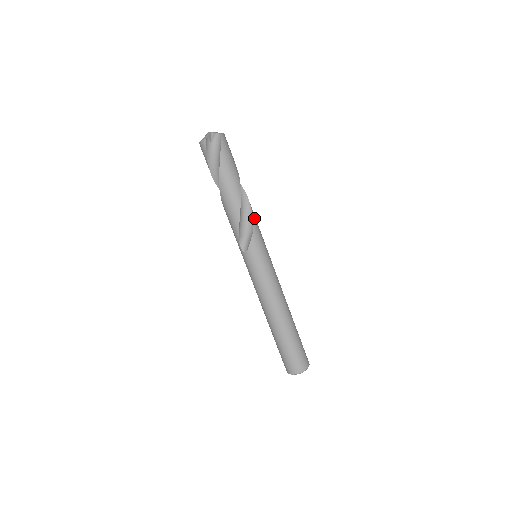
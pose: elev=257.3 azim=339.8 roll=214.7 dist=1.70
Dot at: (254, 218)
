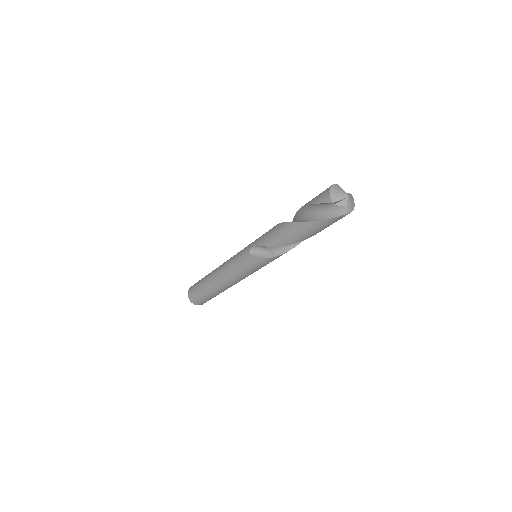
Dot at: occluded
